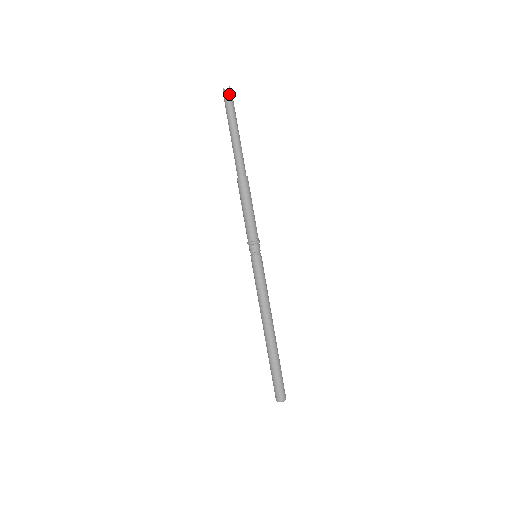
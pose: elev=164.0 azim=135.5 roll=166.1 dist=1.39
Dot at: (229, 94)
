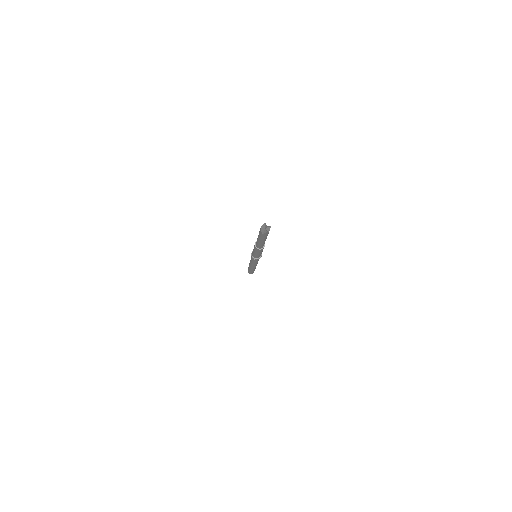
Dot at: (264, 233)
